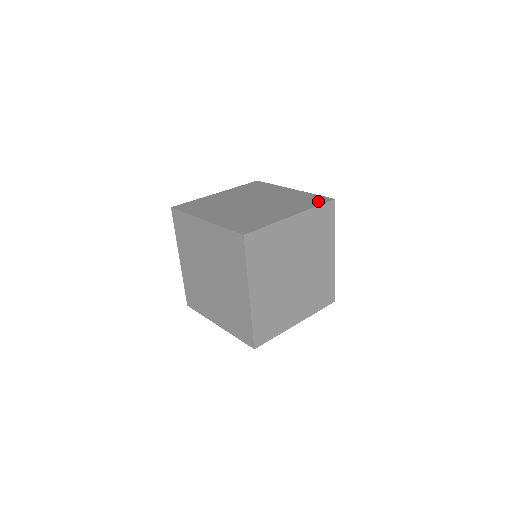
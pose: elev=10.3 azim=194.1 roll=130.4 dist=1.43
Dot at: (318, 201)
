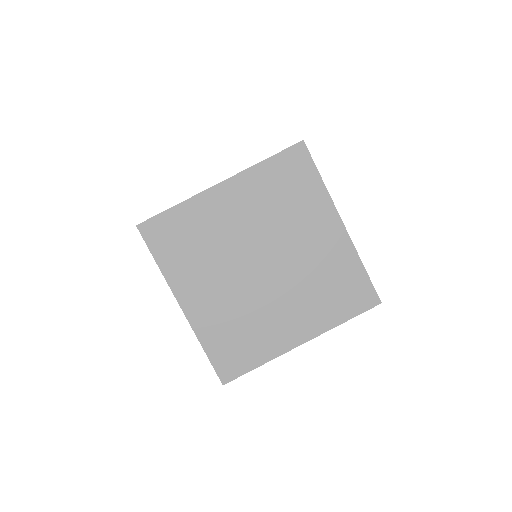
Dot at: occluded
